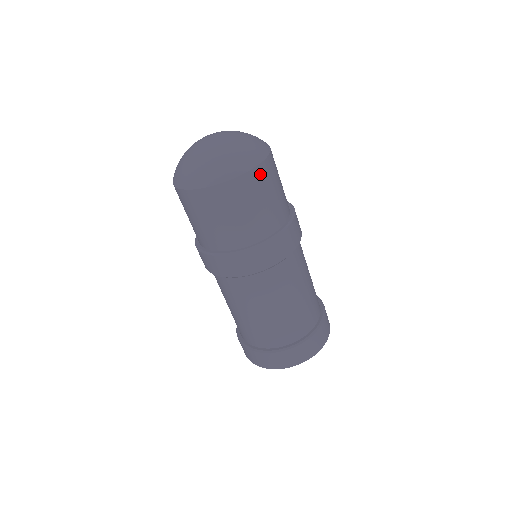
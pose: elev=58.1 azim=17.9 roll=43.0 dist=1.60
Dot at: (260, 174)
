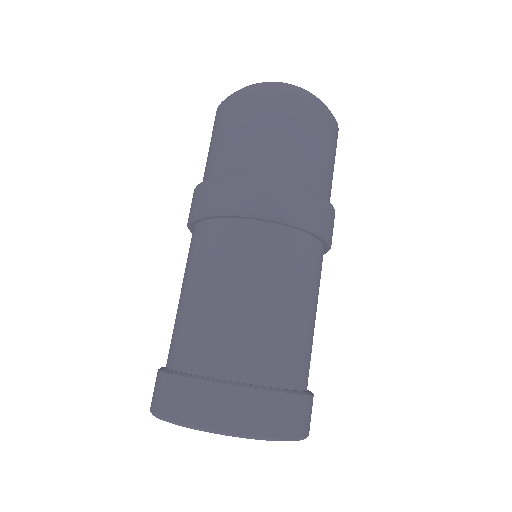
Dot at: (284, 102)
